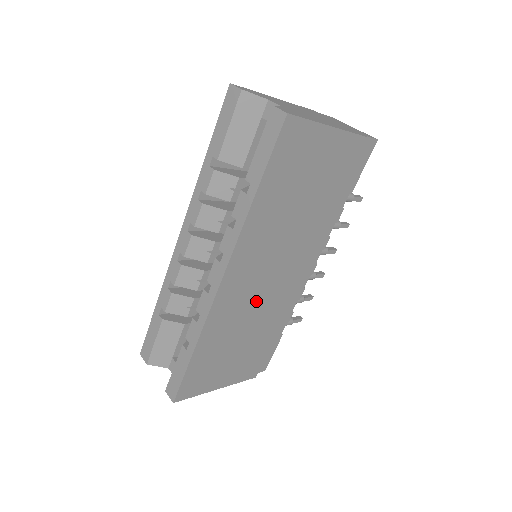
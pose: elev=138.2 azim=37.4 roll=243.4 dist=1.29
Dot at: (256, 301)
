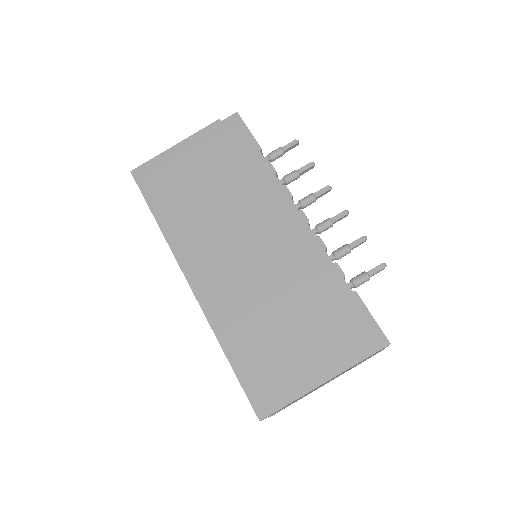
Dot at: (251, 278)
